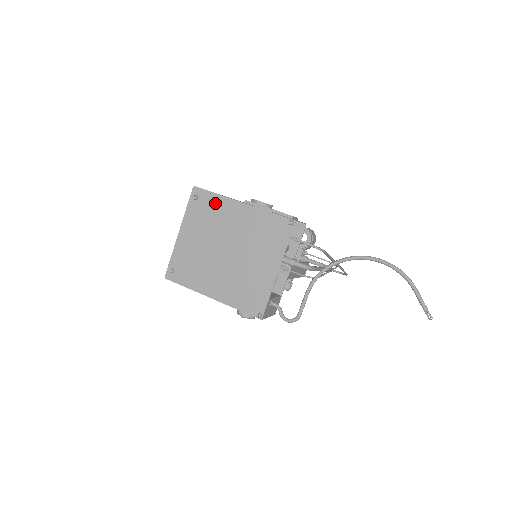
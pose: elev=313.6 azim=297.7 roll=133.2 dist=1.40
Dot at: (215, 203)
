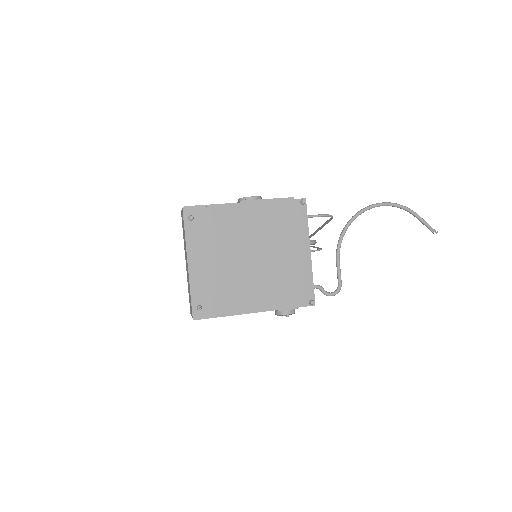
Dot at: (216, 215)
